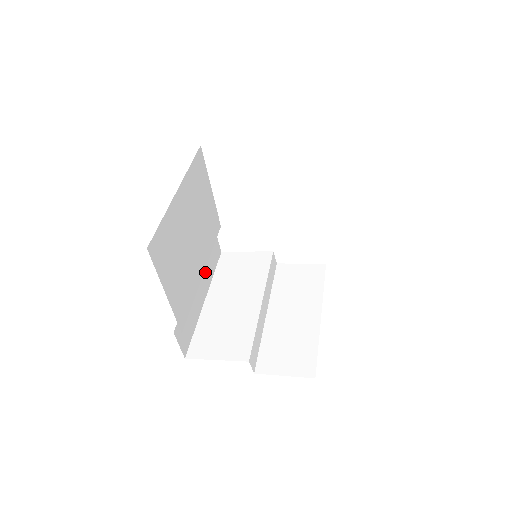
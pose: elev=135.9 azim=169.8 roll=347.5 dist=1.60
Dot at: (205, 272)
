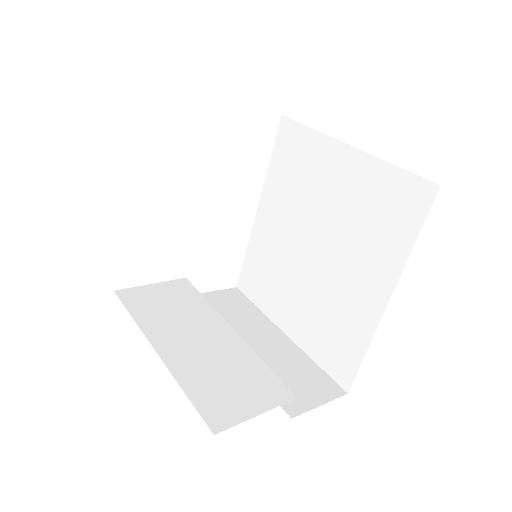
Dot at: occluded
